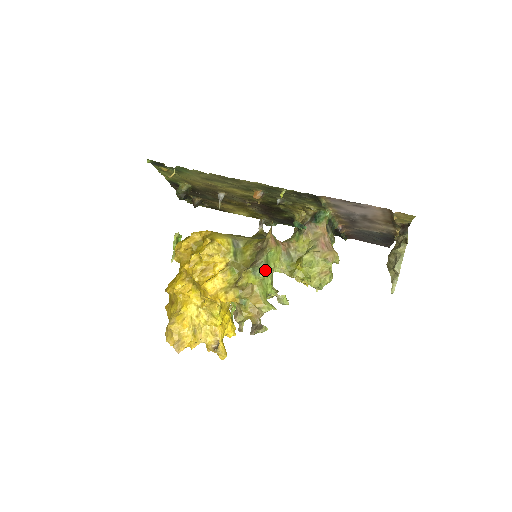
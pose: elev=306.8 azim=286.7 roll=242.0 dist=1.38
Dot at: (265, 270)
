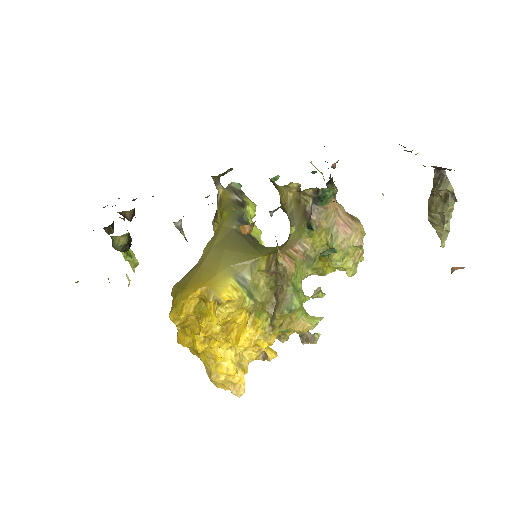
Dot at: (298, 298)
